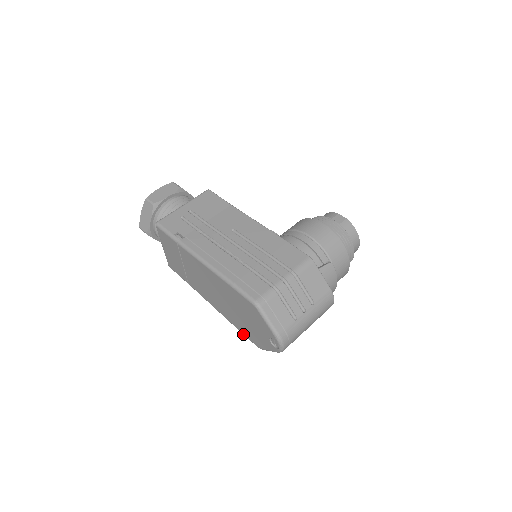
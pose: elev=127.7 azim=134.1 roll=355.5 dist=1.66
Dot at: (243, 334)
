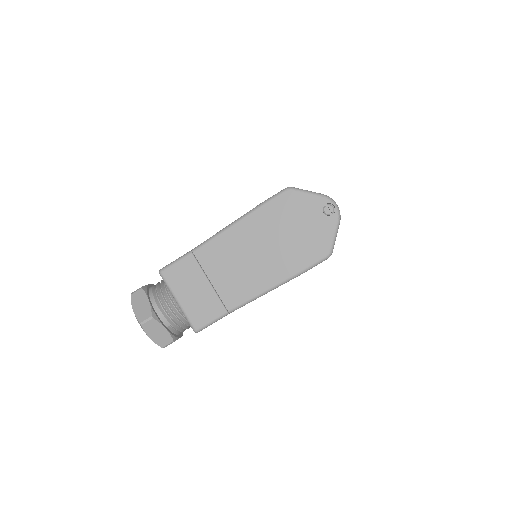
Dot at: (308, 267)
